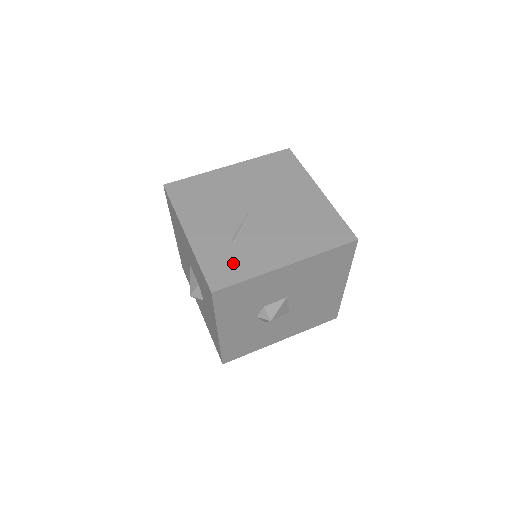
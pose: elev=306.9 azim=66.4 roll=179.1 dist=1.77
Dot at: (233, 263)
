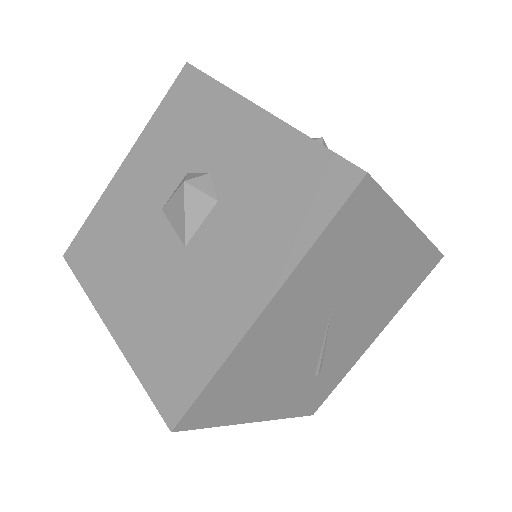
Dot at: (324, 386)
